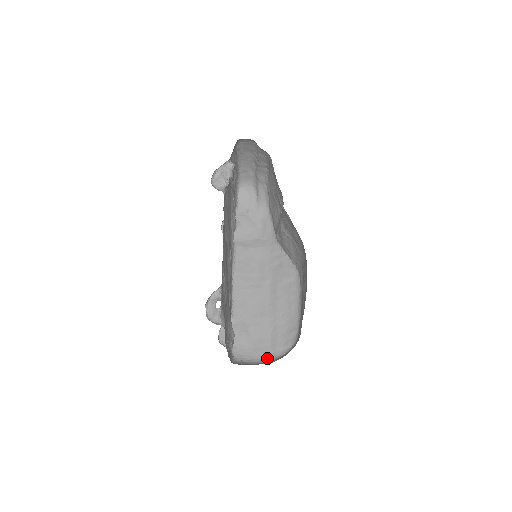
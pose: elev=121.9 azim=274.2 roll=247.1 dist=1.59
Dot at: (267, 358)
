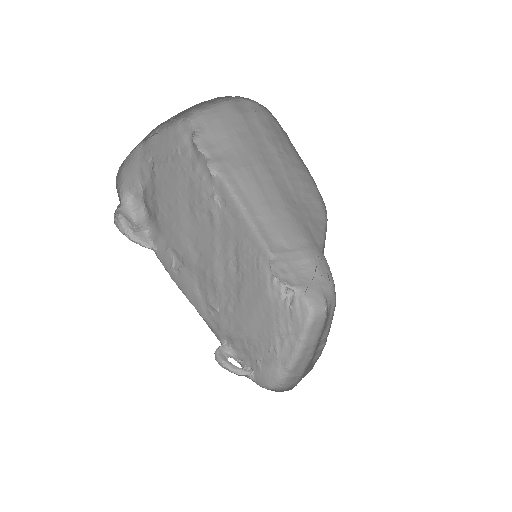
Dot at: occluded
